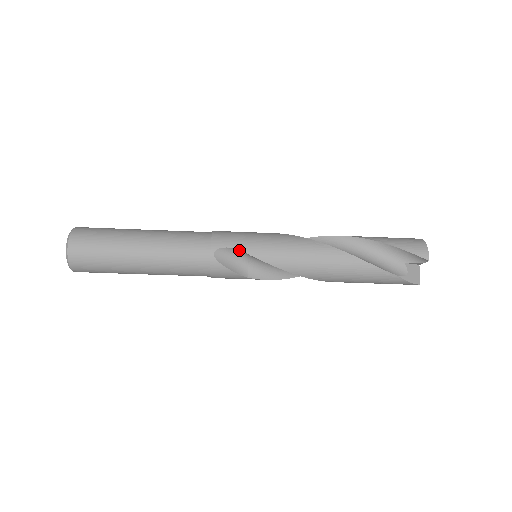
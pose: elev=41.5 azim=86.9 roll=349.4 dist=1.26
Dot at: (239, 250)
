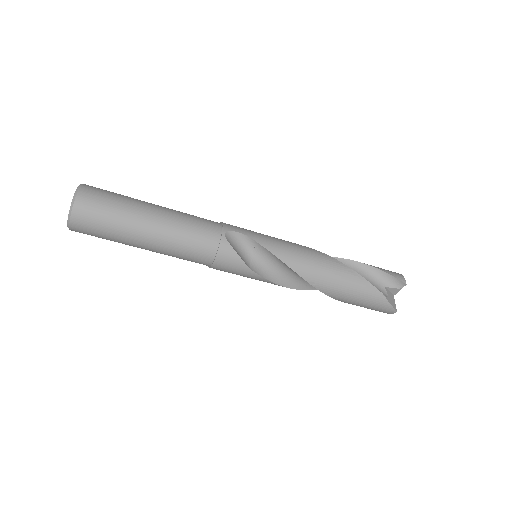
Dot at: (248, 238)
